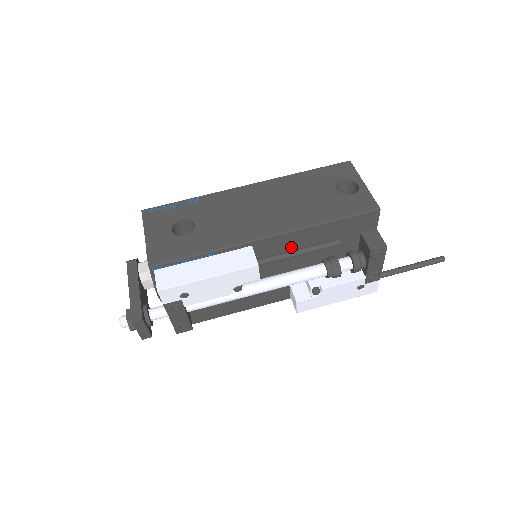
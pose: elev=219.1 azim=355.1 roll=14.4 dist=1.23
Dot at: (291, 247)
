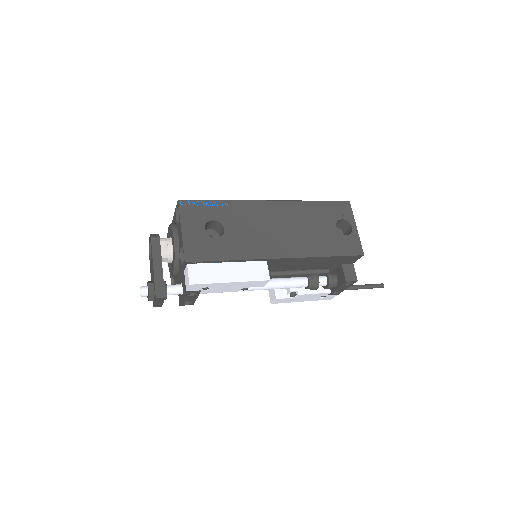
Dot at: (291, 264)
